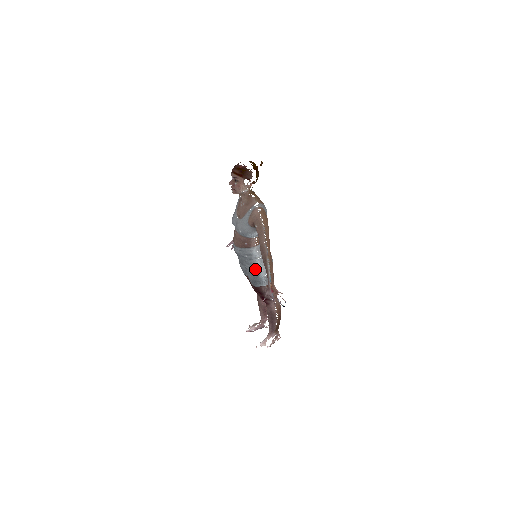
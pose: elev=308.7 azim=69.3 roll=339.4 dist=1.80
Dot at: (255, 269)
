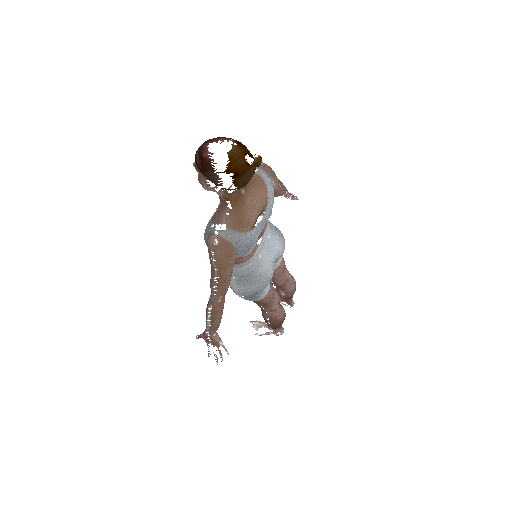
Dot at: occluded
